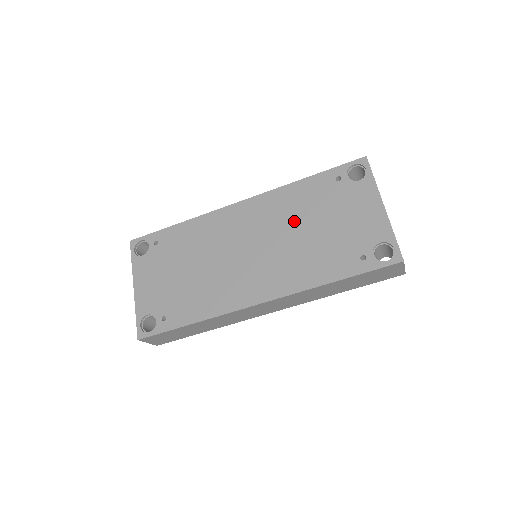
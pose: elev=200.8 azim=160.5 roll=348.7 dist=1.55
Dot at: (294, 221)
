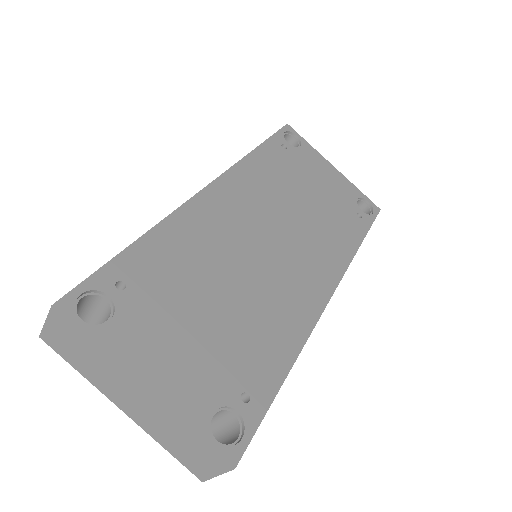
Dot at: (284, 196)
